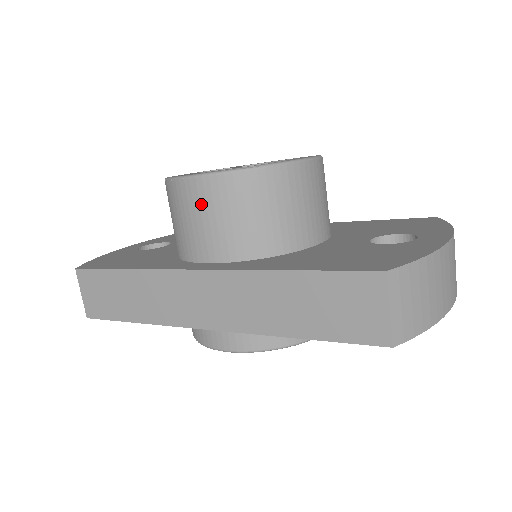
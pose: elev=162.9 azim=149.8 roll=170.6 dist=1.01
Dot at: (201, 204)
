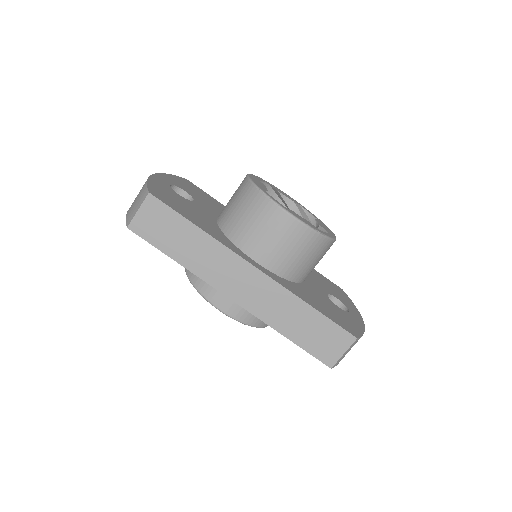
Dot at: (282, 231)
